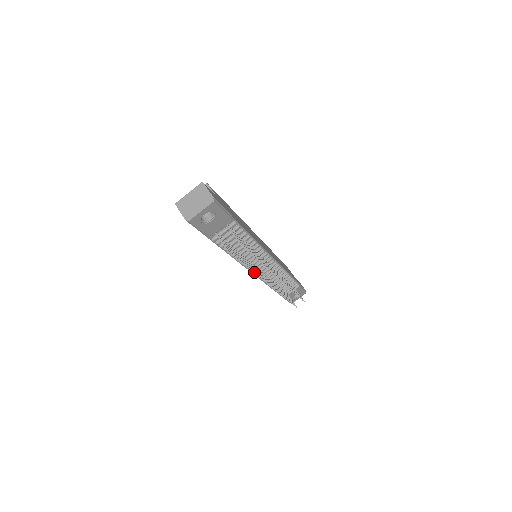
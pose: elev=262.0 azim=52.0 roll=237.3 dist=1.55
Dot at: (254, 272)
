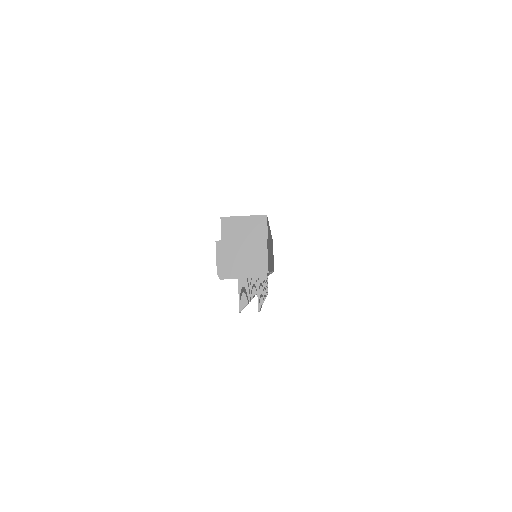
Dot at: occluded
